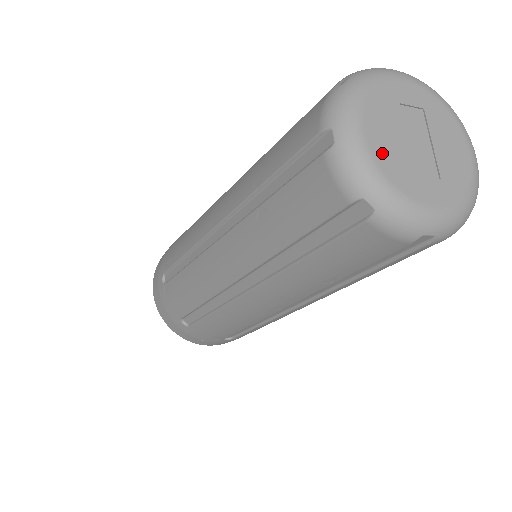
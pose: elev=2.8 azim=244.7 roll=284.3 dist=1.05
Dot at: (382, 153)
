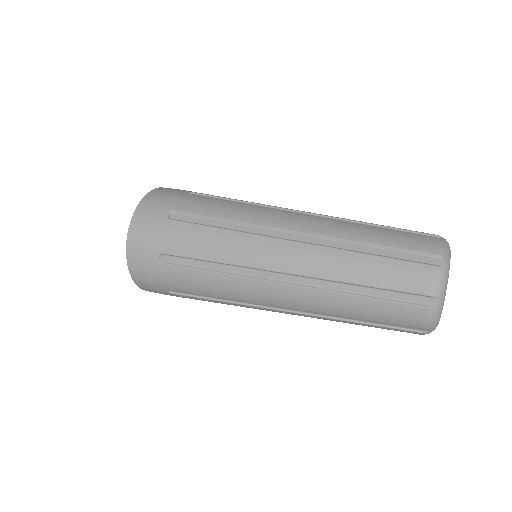
Dot at: occluded
